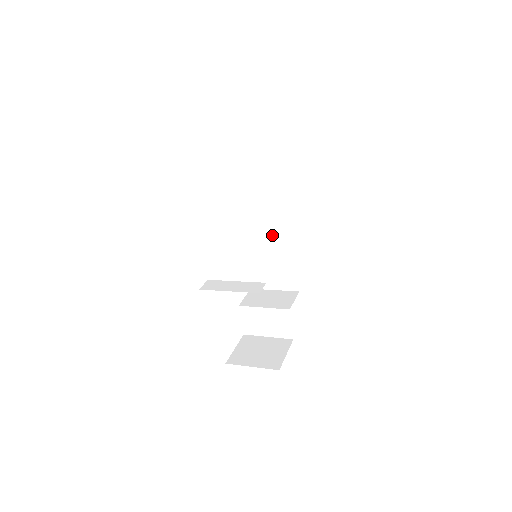
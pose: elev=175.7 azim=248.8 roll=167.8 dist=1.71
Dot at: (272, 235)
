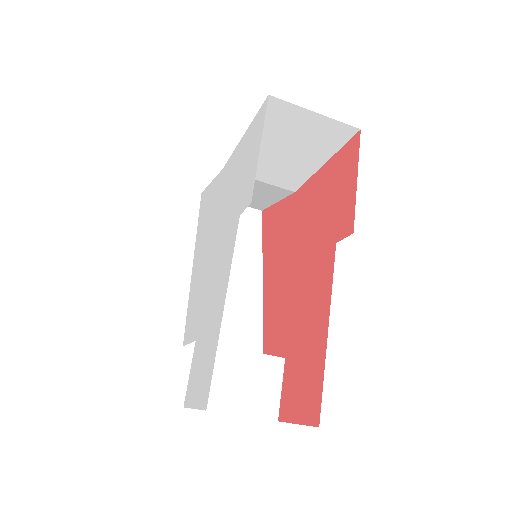
Dot at: occluded
